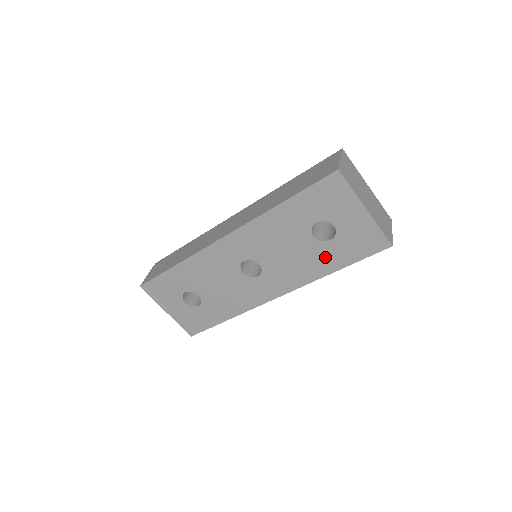
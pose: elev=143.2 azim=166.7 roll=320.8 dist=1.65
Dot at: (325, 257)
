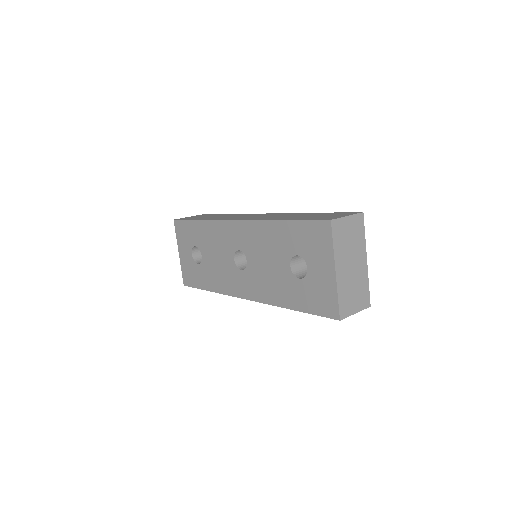
Dot at: (290, 291)
